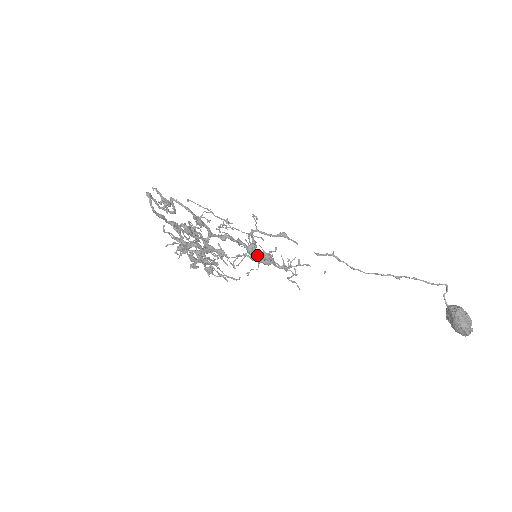
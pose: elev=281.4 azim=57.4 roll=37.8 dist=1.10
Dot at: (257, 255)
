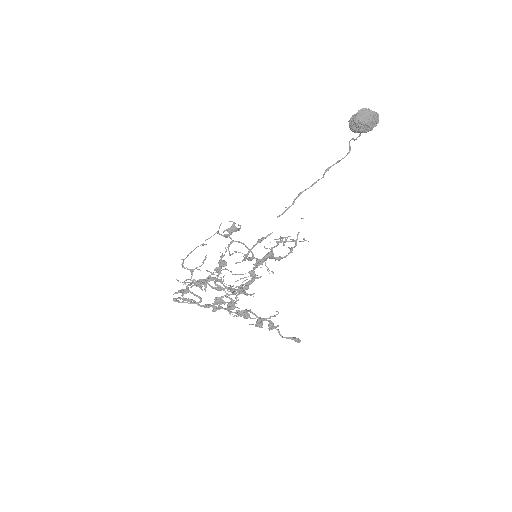
Dot at: (226, 230)
